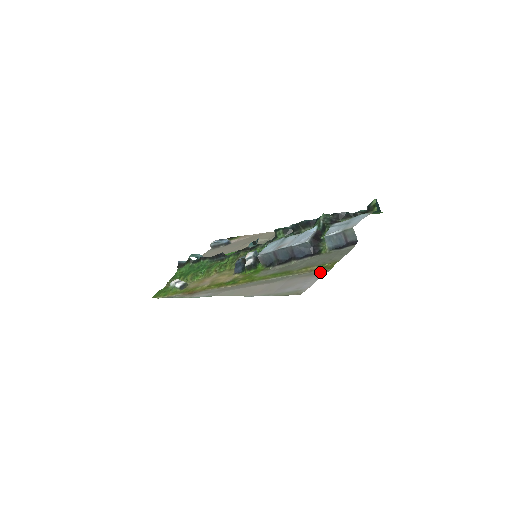
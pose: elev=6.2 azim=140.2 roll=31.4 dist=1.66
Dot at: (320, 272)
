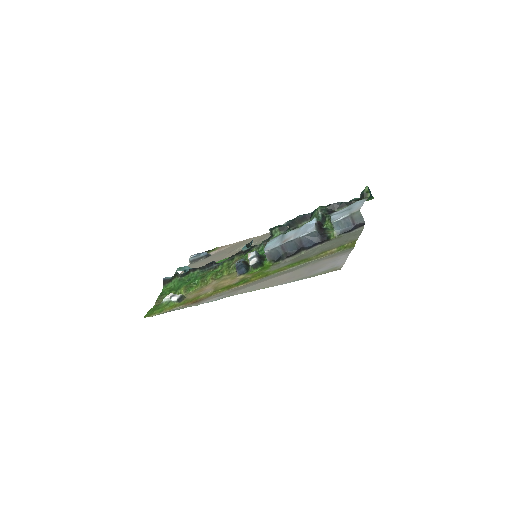
Dot at: (344, 251)
